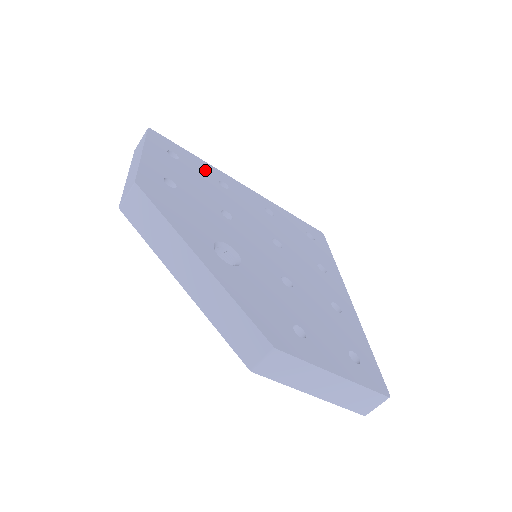
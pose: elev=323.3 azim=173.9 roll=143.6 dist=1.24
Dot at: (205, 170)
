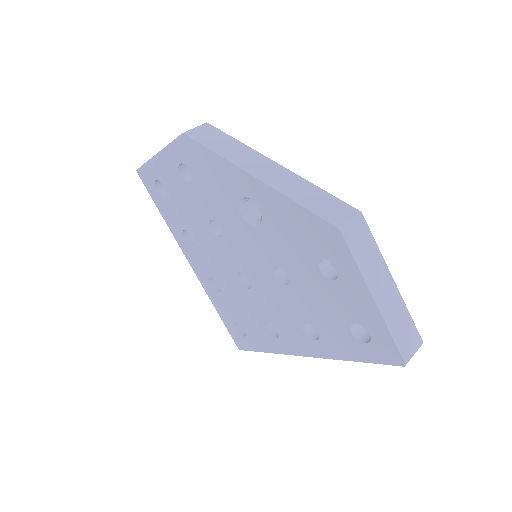
Dot at: occluded
